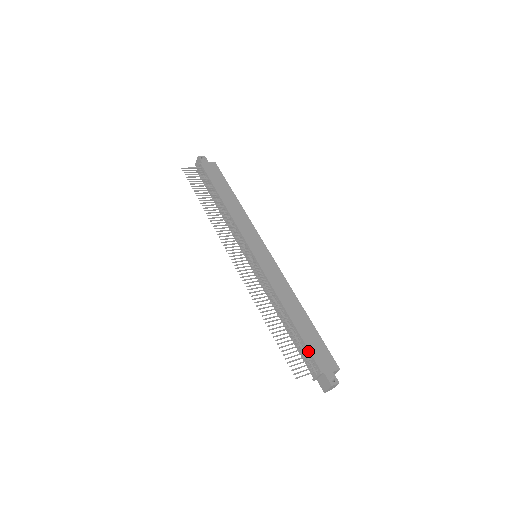
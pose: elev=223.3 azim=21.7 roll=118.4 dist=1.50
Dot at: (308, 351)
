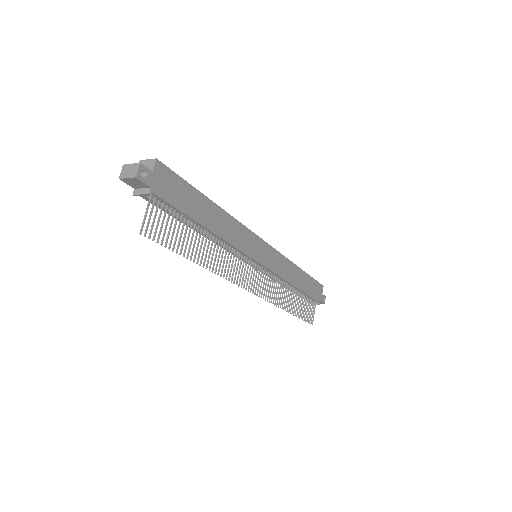
Dot at: (311, 298)
